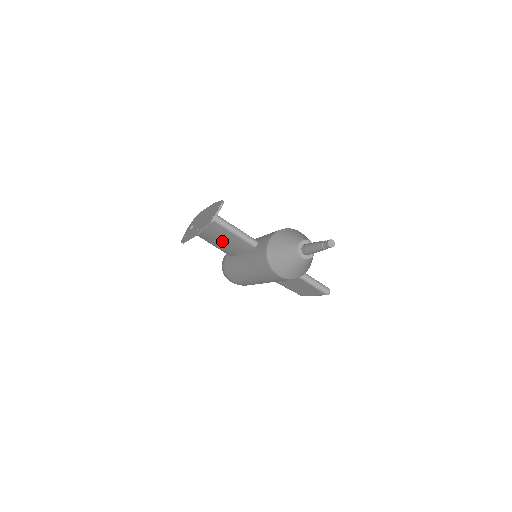
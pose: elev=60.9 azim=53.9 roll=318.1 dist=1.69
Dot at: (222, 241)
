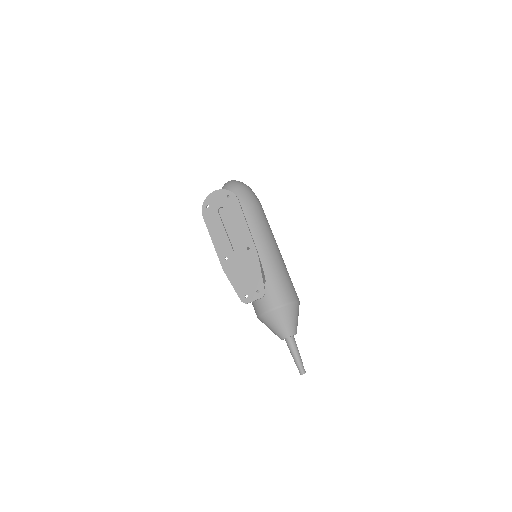
Dot at: occluded
